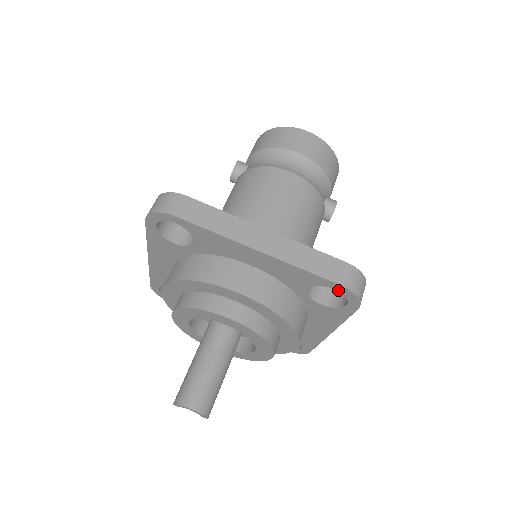
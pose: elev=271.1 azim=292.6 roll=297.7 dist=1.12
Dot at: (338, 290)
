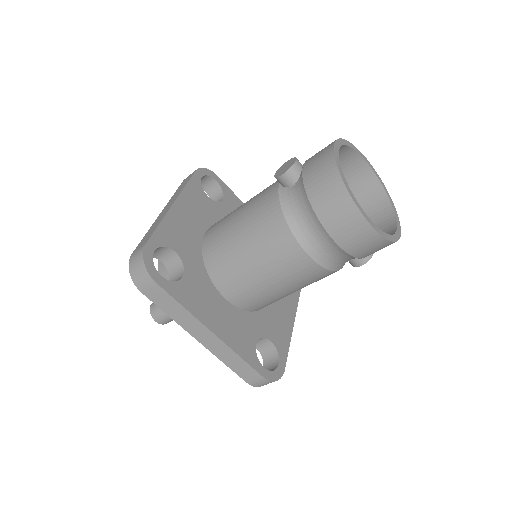
Dot at: occluded
